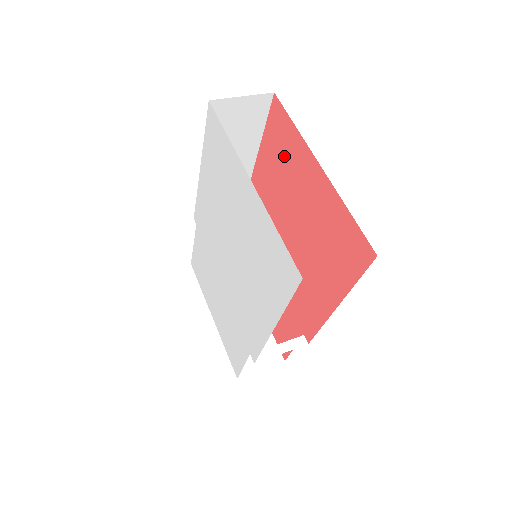
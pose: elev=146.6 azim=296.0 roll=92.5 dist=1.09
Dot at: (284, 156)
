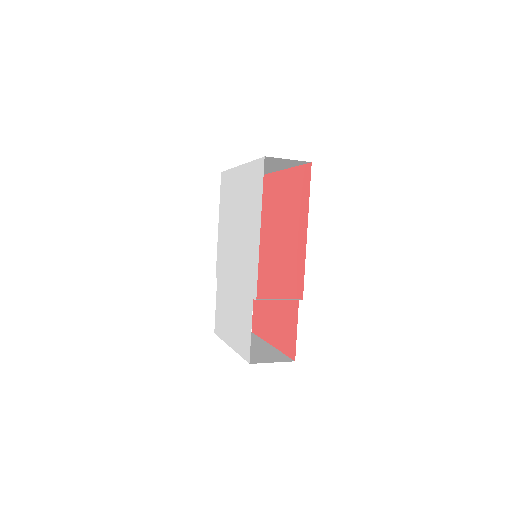
Dot at: (267, 198)
